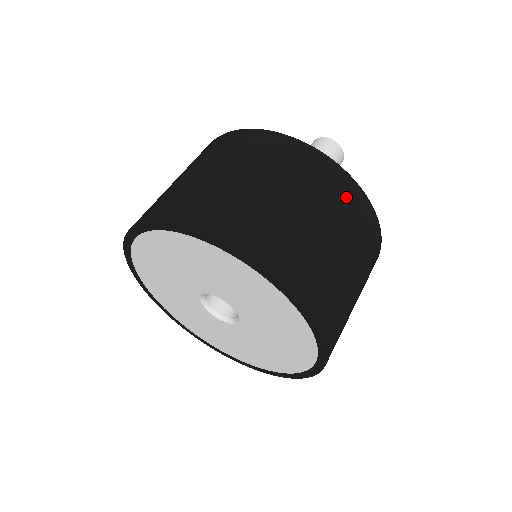
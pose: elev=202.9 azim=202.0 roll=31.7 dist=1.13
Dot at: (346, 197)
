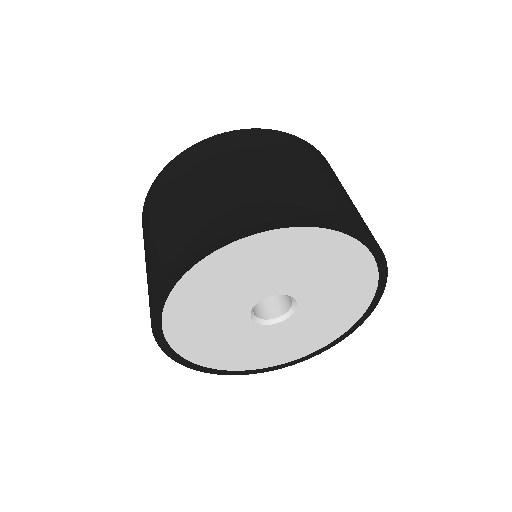
Dot at: (292, 145)
